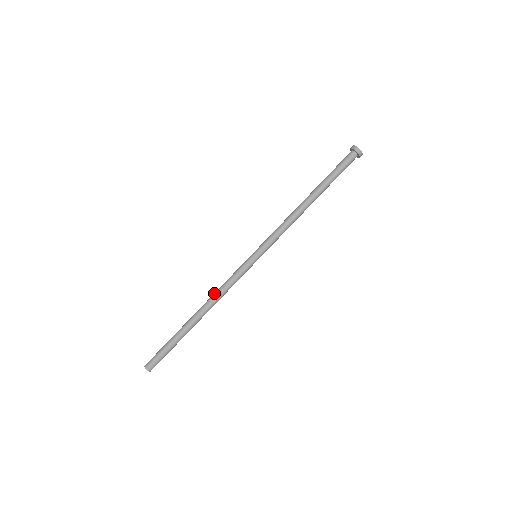
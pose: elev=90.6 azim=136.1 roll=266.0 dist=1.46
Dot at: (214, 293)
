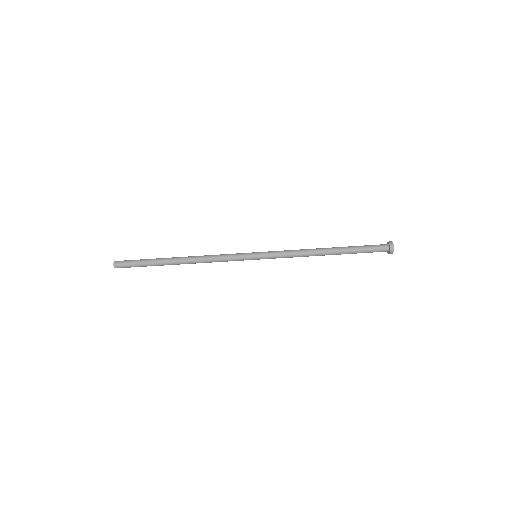
Dot at: (205, 255)
